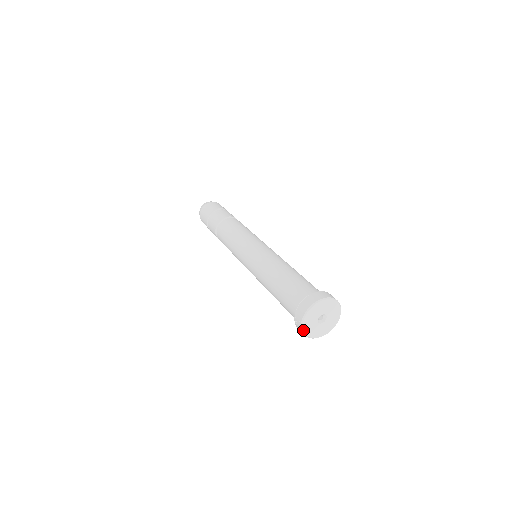
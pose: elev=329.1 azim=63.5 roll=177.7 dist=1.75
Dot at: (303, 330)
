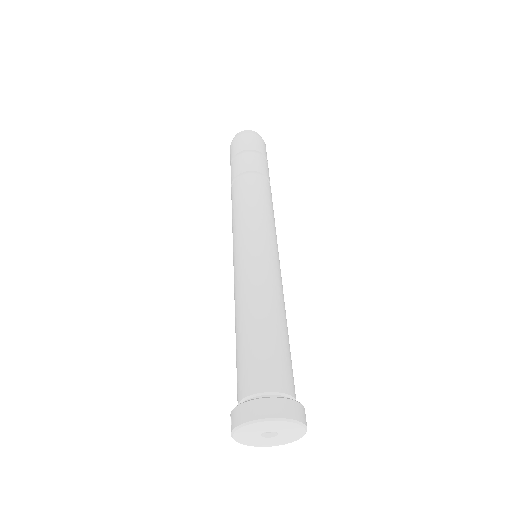
Dot at: (234, 438)
